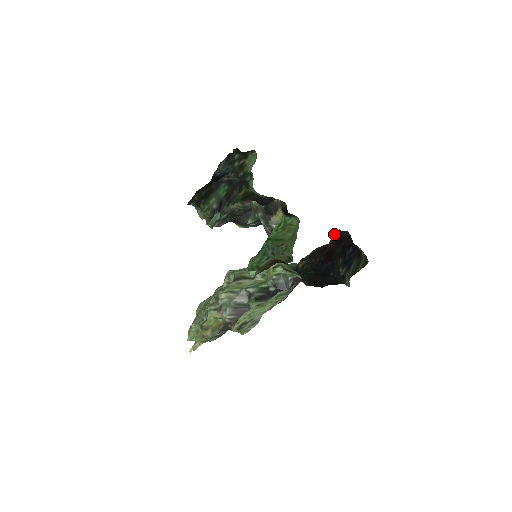
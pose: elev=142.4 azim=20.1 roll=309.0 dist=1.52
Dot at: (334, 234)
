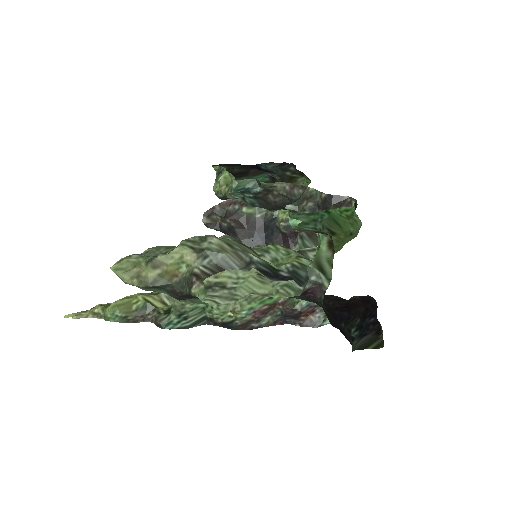
Dot at: occluded
